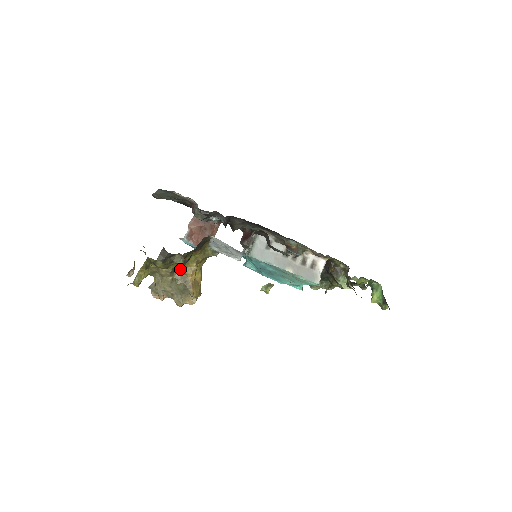
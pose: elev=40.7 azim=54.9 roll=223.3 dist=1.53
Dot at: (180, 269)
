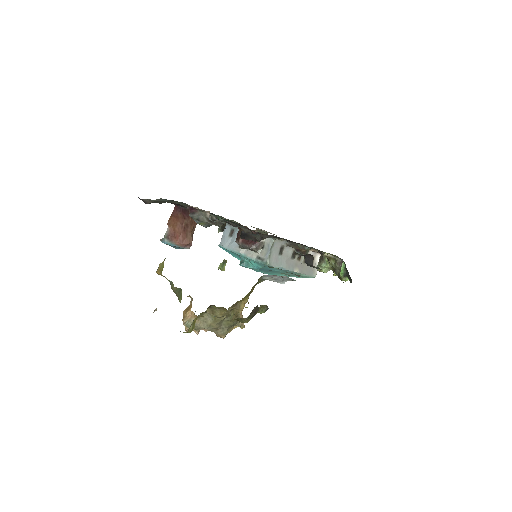
Dot at: (233, 305)
